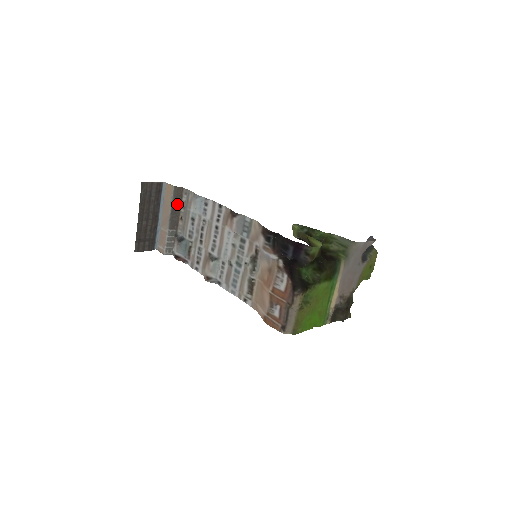
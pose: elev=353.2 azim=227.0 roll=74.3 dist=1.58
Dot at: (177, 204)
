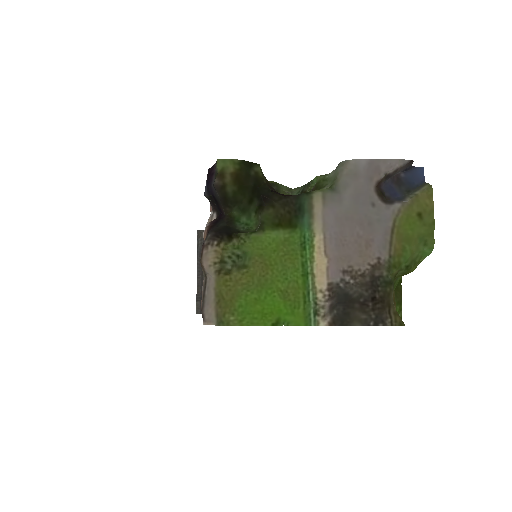
Dot at: occluded
